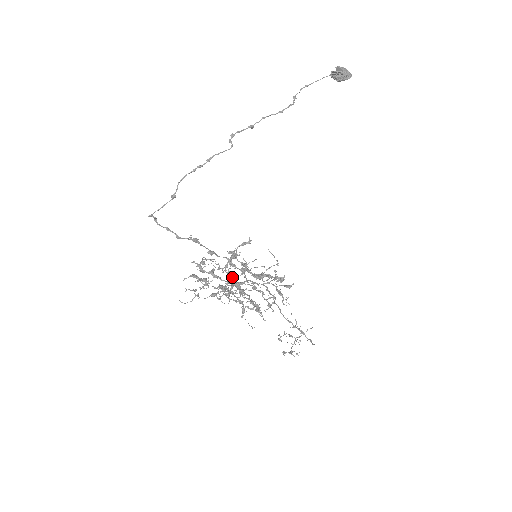
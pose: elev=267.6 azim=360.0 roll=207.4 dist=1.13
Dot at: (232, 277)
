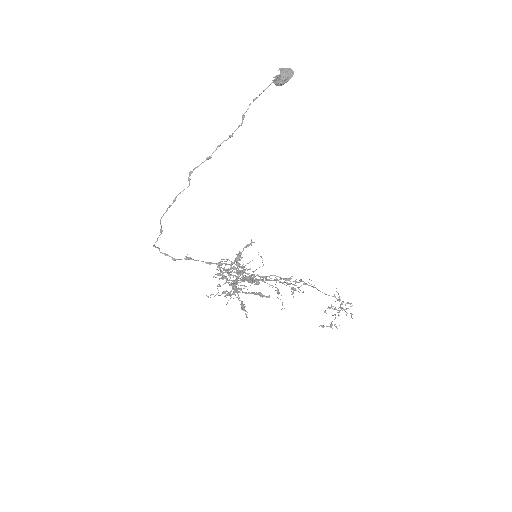
Dot at: (236, 277)
